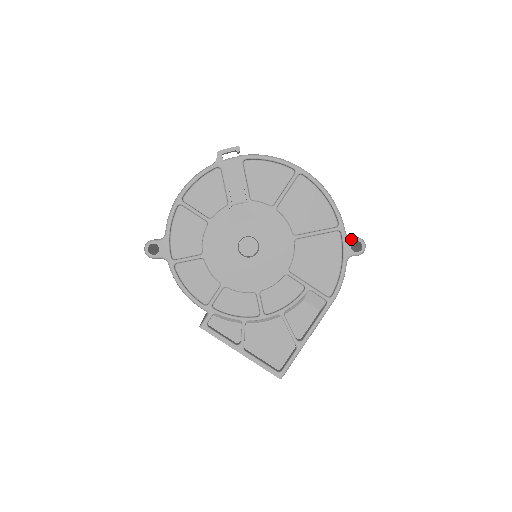
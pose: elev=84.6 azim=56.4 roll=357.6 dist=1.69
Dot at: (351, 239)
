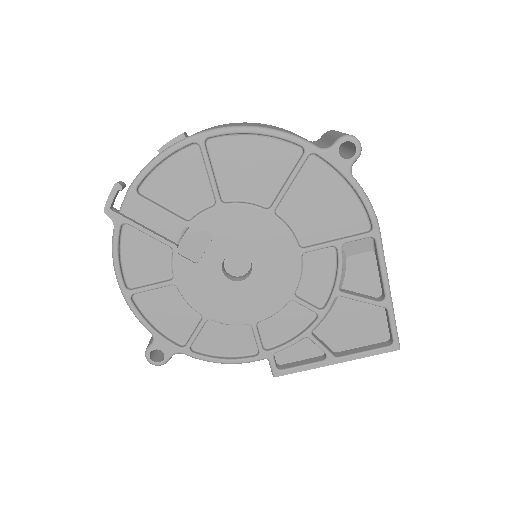
Dot at: (333, 149)
